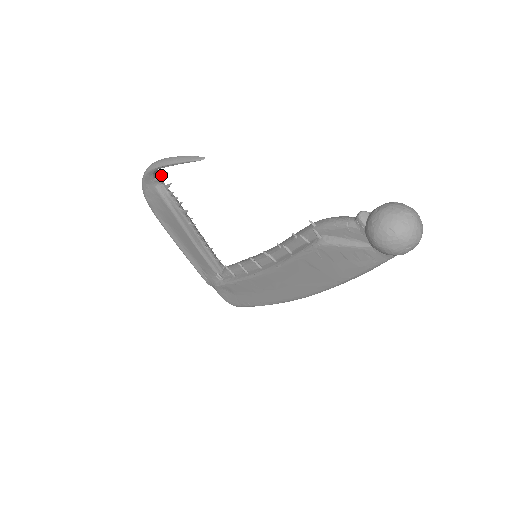
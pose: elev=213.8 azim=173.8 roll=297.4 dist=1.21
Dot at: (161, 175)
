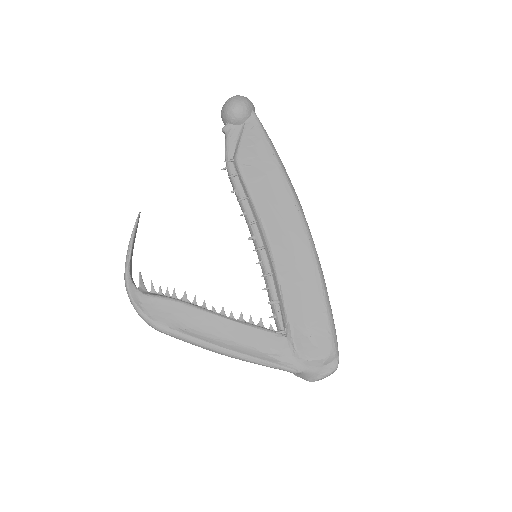
Dot at: (139, 281)
